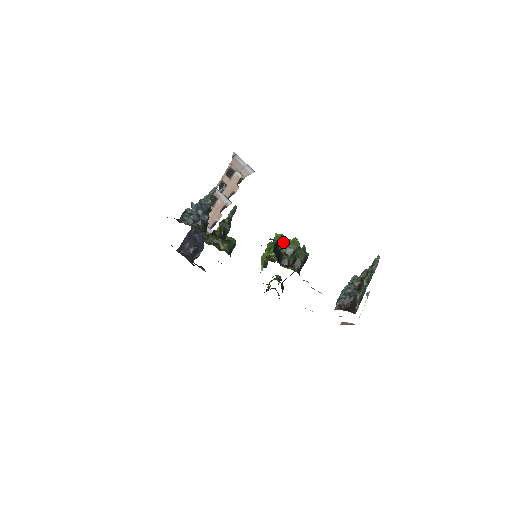
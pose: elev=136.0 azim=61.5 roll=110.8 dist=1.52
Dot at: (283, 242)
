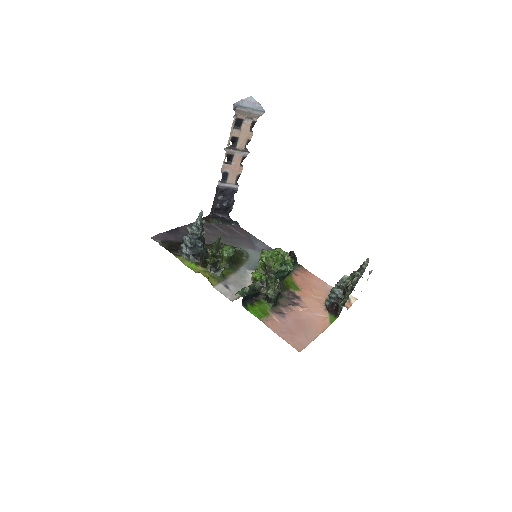
Dot at: (266, 264)
